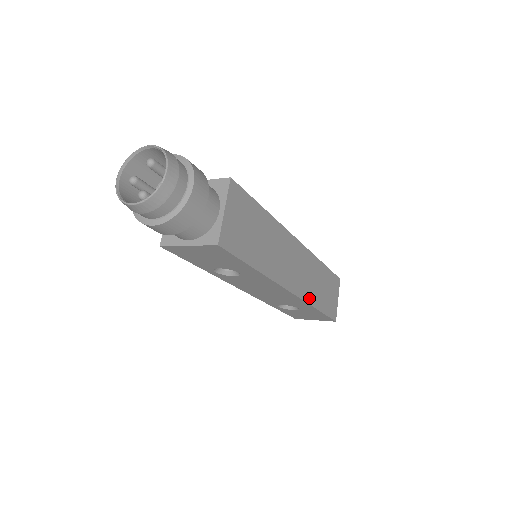
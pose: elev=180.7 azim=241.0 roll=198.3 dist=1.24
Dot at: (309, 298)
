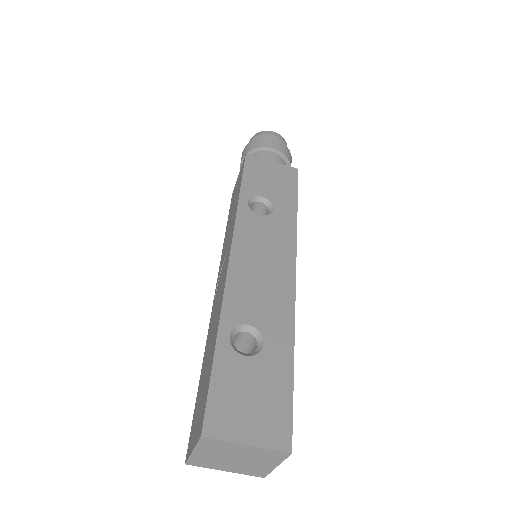
Dot at: occluded
